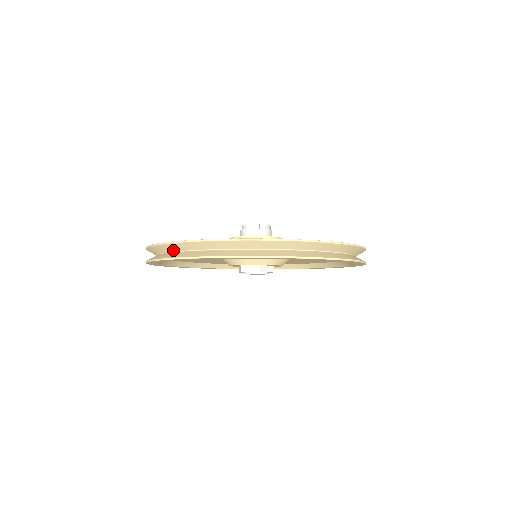
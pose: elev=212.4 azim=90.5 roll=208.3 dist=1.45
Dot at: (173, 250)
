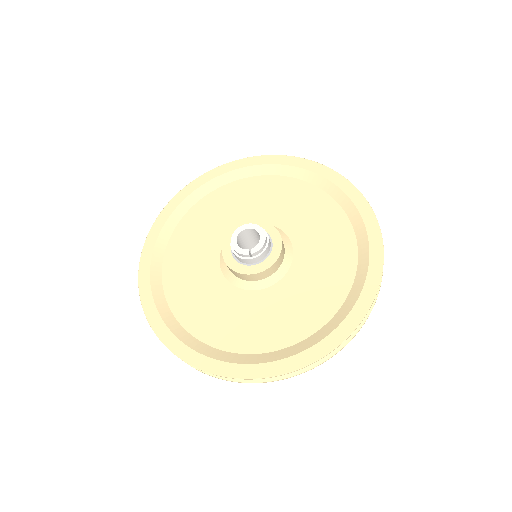
Dot at: occluded
